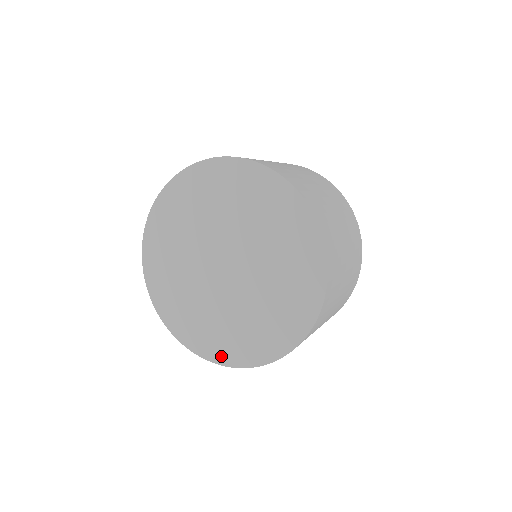
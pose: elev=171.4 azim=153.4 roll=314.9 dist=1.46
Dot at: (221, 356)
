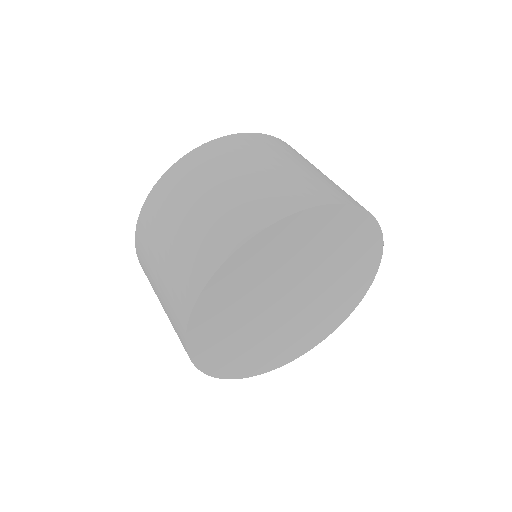
Dot at: (331, 329)
